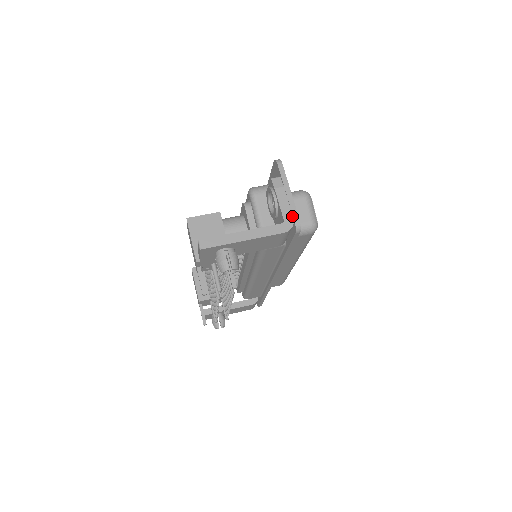
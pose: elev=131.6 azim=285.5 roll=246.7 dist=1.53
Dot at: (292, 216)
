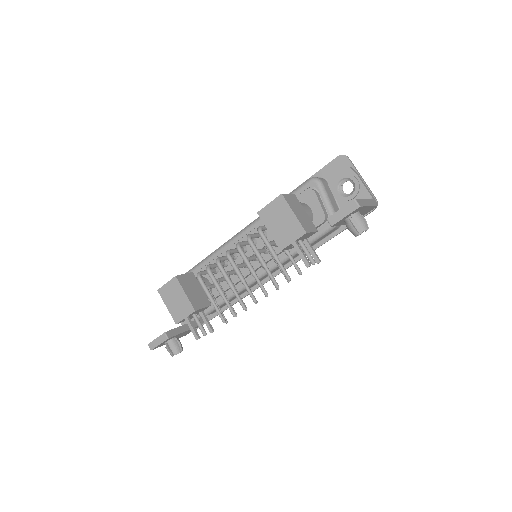
Dot at: (373, 196)
